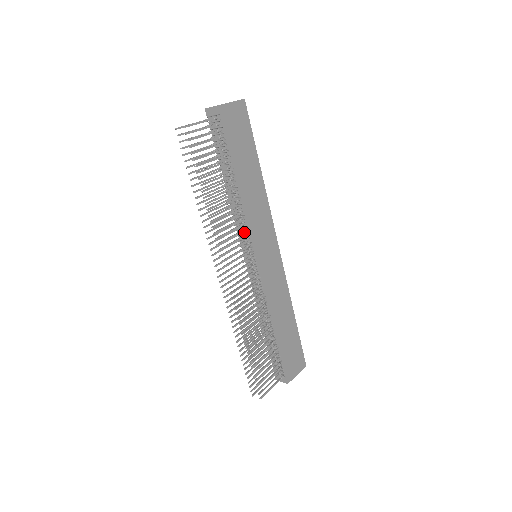
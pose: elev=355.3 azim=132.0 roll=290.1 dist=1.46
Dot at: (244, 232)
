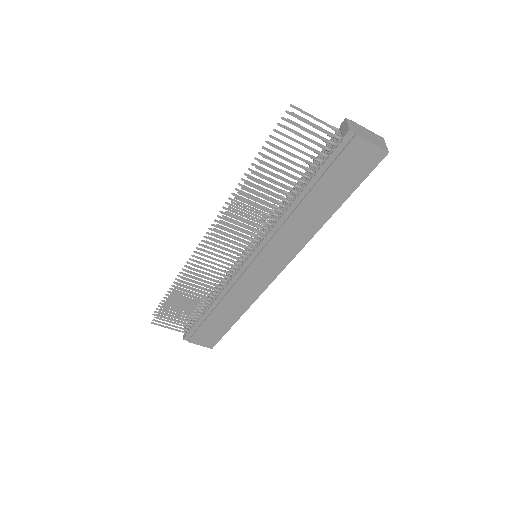
Dot at: occluded
